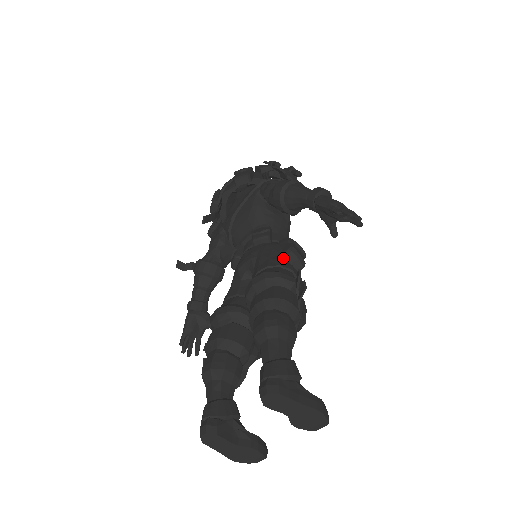
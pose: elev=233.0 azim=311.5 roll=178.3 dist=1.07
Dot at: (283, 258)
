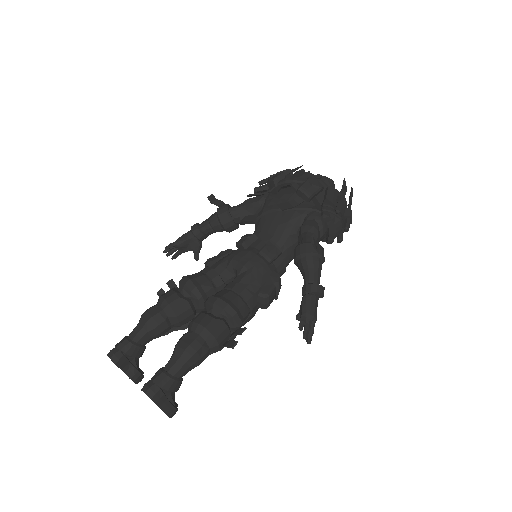
Dot at: (259, 291)
